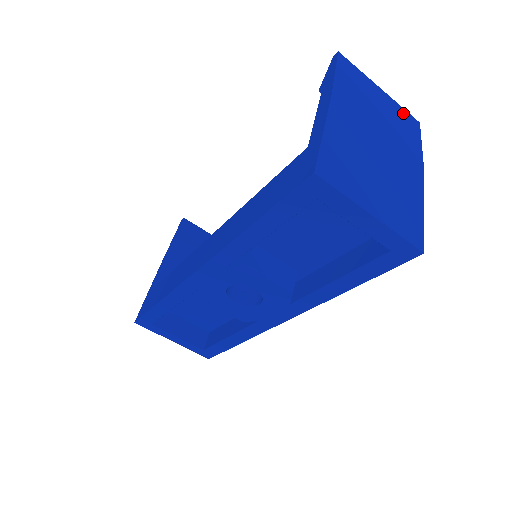
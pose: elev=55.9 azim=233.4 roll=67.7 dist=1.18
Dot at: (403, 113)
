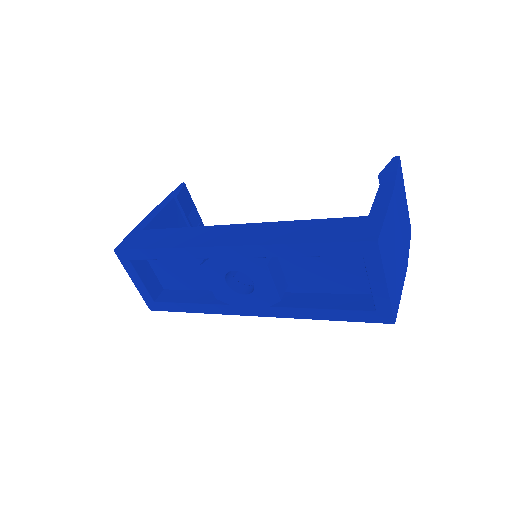
Dot at: occluded
